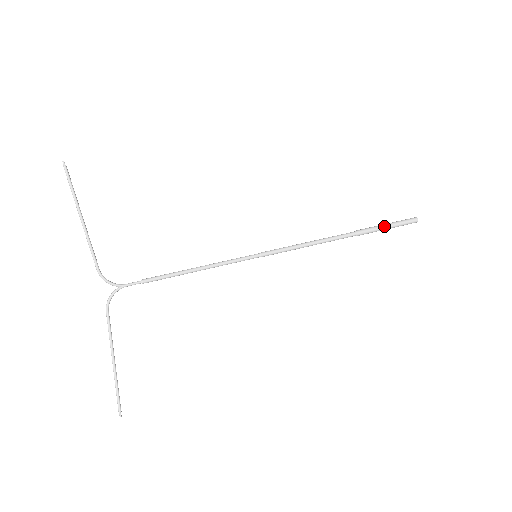
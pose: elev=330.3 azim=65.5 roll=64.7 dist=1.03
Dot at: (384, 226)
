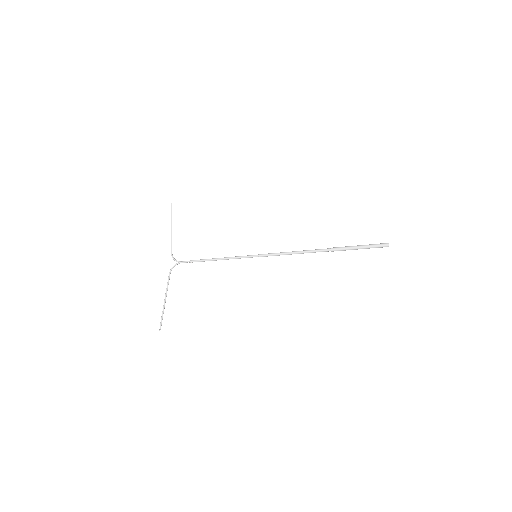
Dot at: (355, 246)
